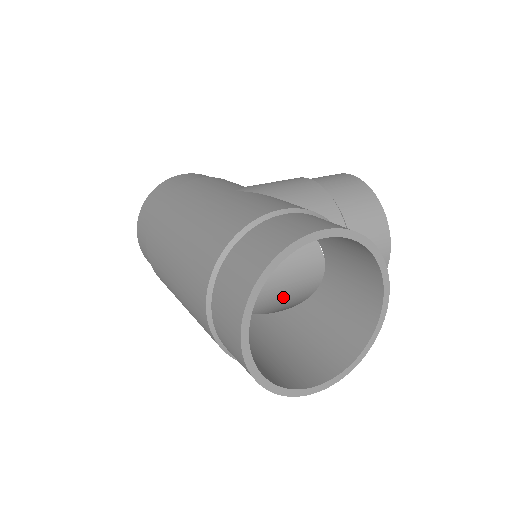
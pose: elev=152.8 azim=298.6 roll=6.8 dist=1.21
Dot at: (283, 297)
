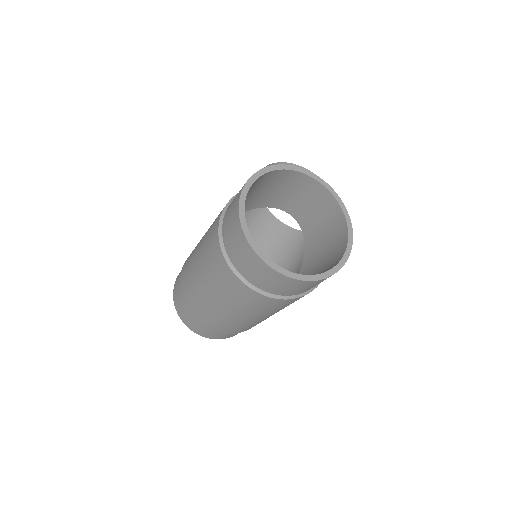
Dot at: (299, 268)
